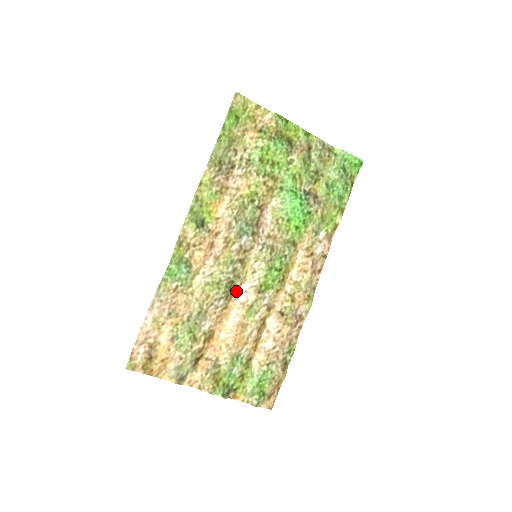
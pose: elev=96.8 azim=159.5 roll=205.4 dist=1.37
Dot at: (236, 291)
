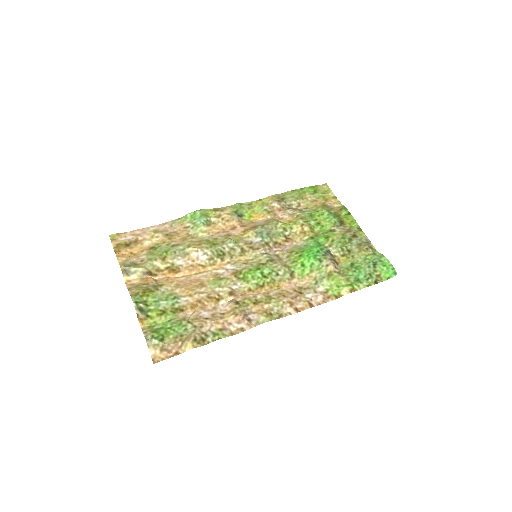
Dot at: (221, 264)
